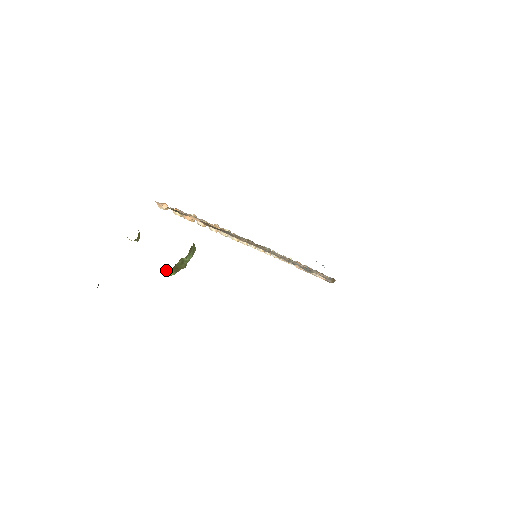
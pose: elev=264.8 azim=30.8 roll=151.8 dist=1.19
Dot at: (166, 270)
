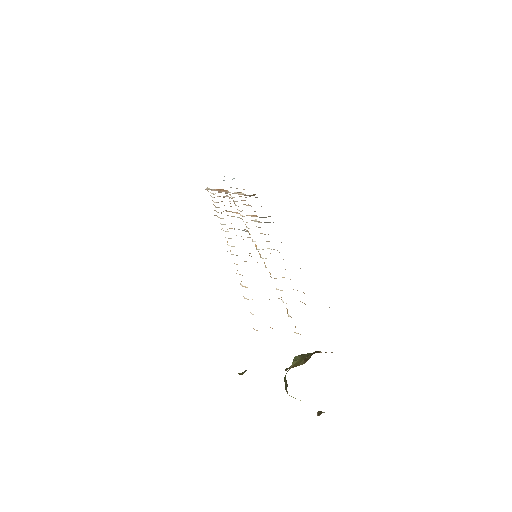
Dot at: occluded
